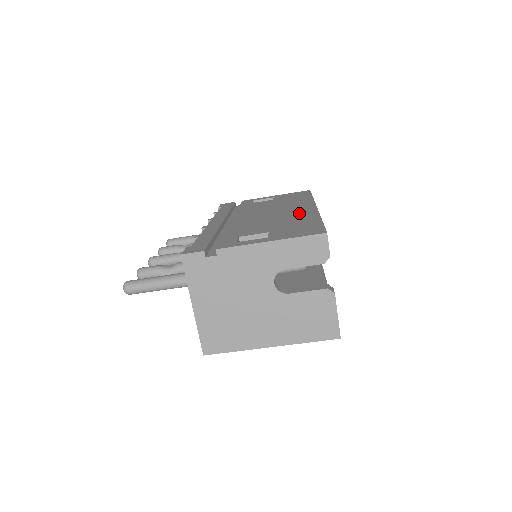
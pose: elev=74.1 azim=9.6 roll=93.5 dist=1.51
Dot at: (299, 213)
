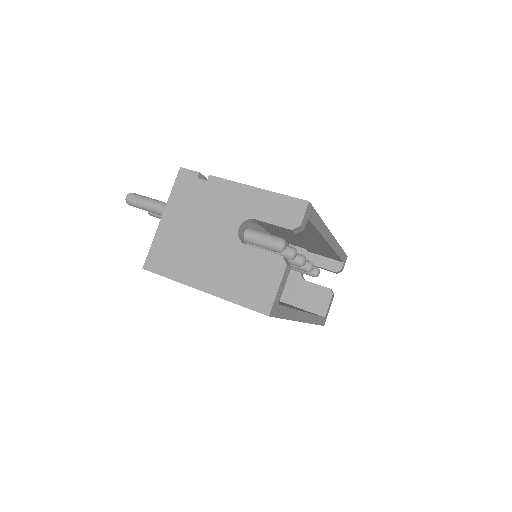
Dot at: occluded
